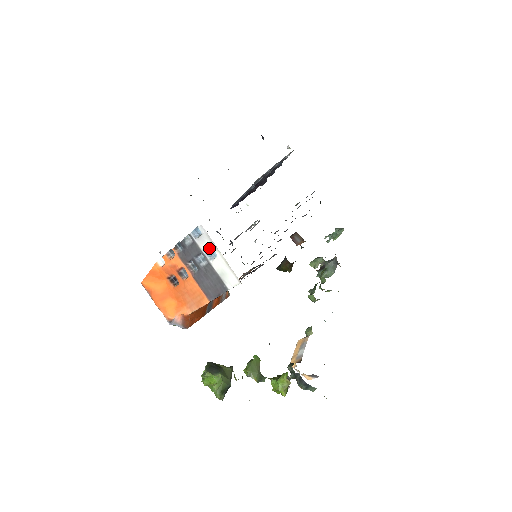
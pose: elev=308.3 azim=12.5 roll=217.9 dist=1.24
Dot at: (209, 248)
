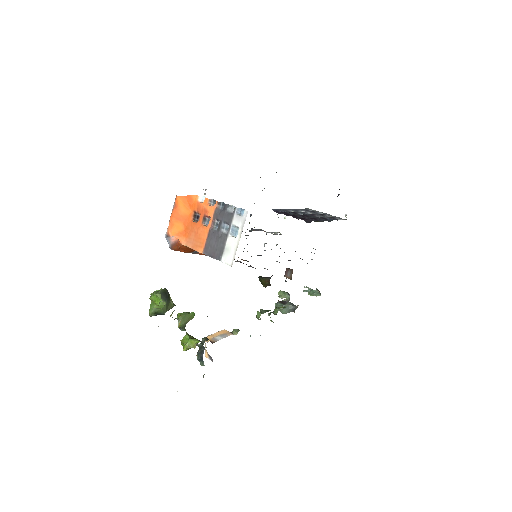
Dot at: (237, 228)
